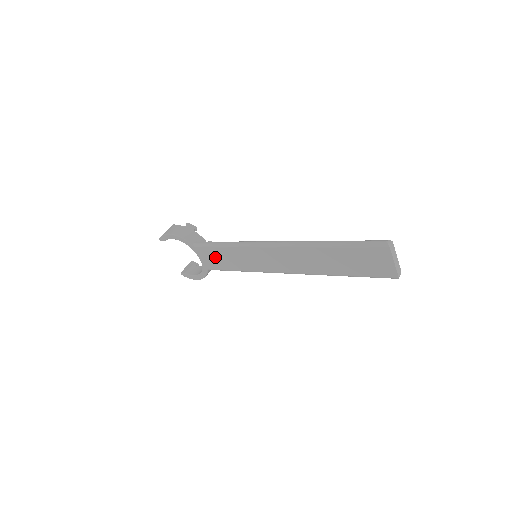
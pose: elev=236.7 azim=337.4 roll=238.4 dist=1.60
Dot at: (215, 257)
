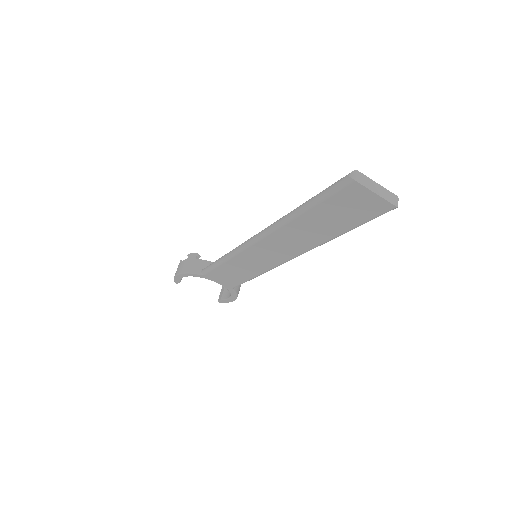
Dot at: (226, 276)
